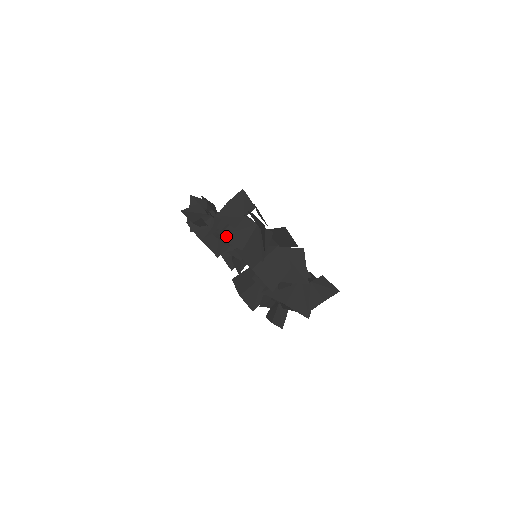
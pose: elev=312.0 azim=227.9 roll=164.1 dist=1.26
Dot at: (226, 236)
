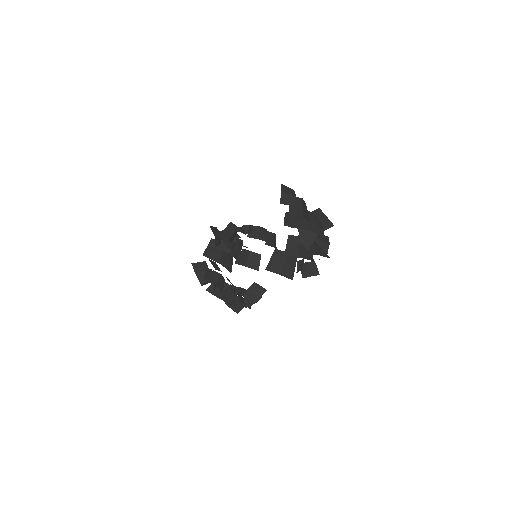
Dot at: (292, 213)
